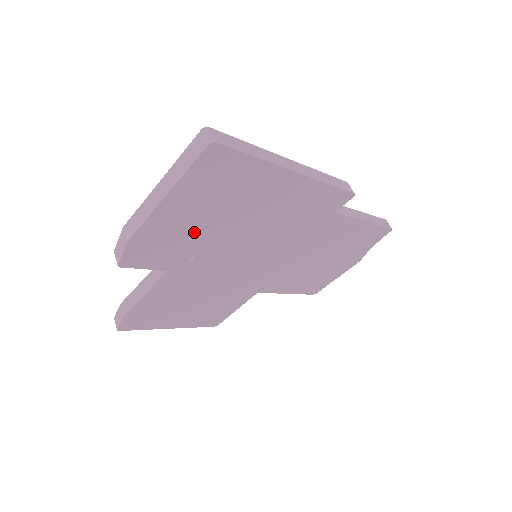
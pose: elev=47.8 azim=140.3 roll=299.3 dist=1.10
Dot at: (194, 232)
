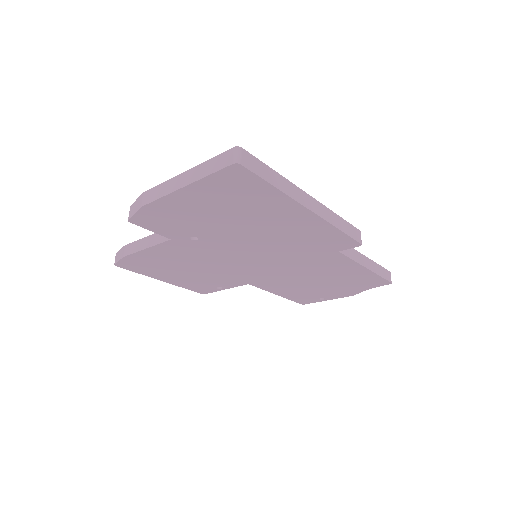
Dot at: (203, 220)
